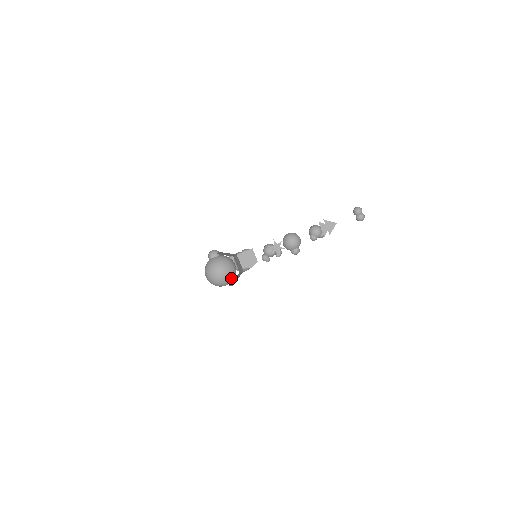
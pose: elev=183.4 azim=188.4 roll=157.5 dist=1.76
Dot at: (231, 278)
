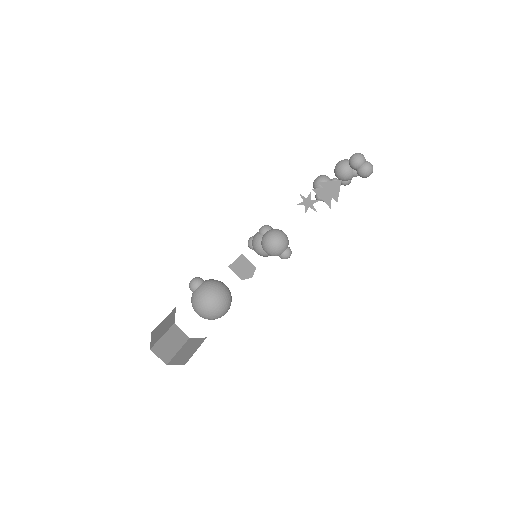
Dot at: (220, 311)
